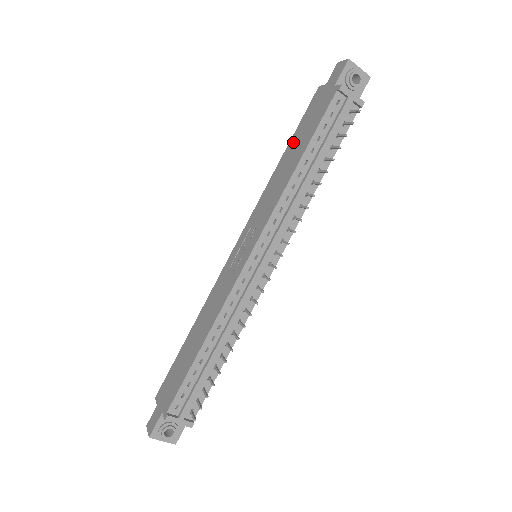
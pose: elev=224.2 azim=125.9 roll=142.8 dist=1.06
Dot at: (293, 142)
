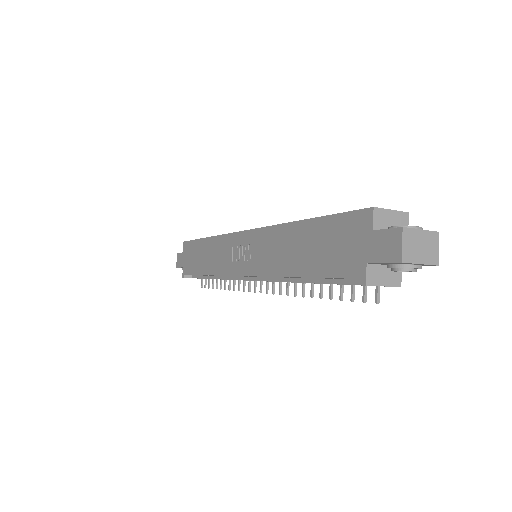
Dot at: (312, 231)
